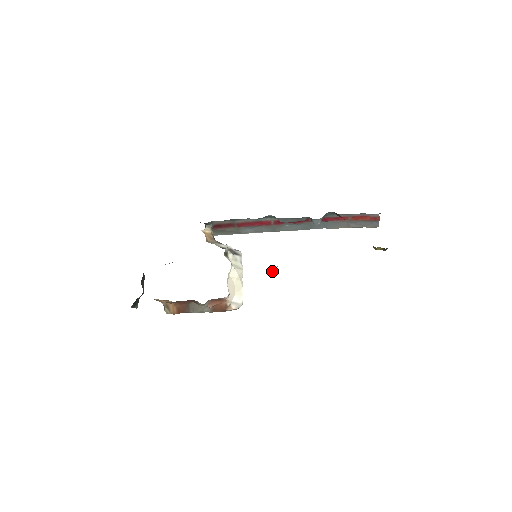
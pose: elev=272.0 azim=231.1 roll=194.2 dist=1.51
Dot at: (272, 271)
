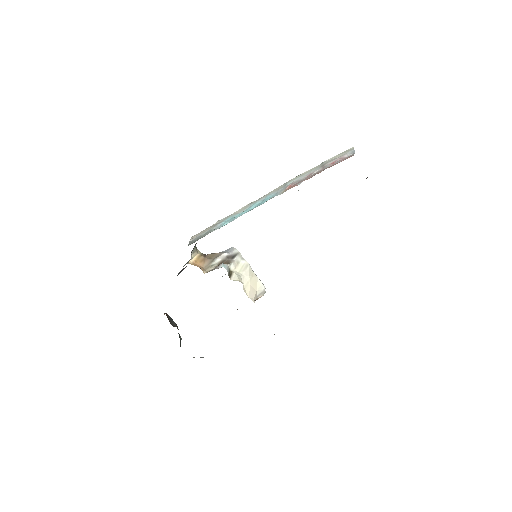
Dot at: occluded
